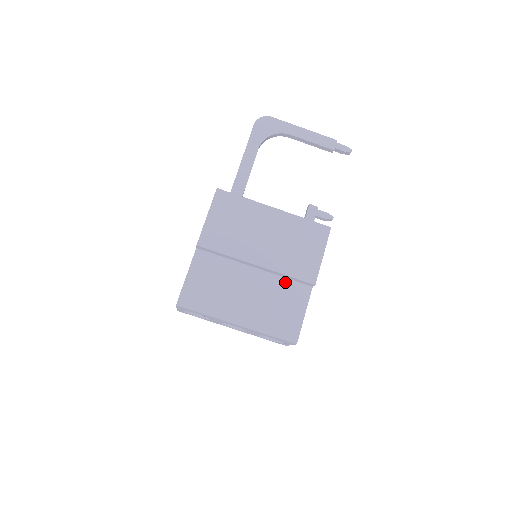
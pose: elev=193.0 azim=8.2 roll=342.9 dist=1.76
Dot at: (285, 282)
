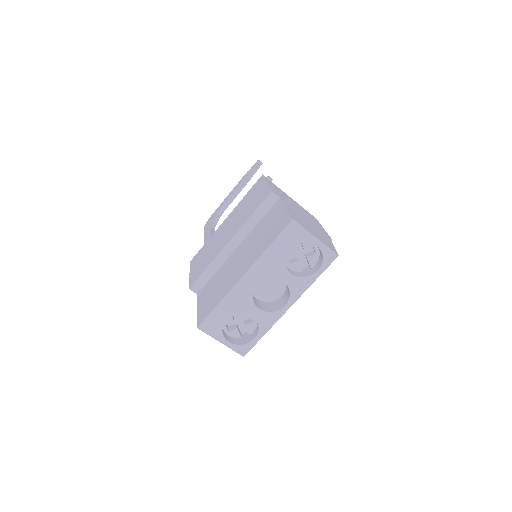
Dot at: (260, 223)
